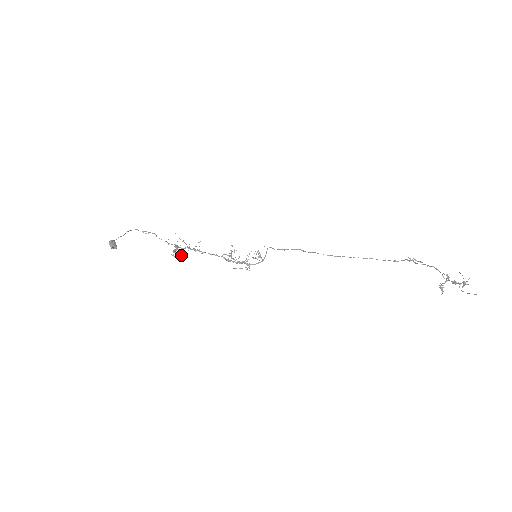
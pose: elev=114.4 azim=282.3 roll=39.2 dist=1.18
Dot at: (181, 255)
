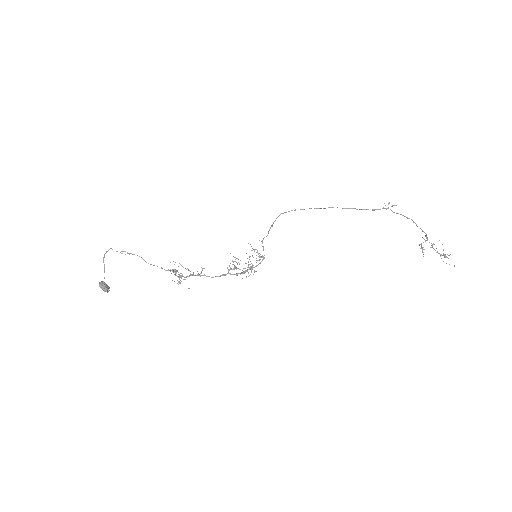
Dot at: (184, 279)
